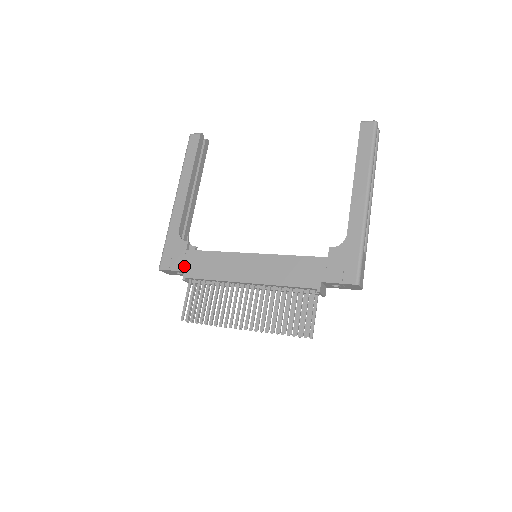
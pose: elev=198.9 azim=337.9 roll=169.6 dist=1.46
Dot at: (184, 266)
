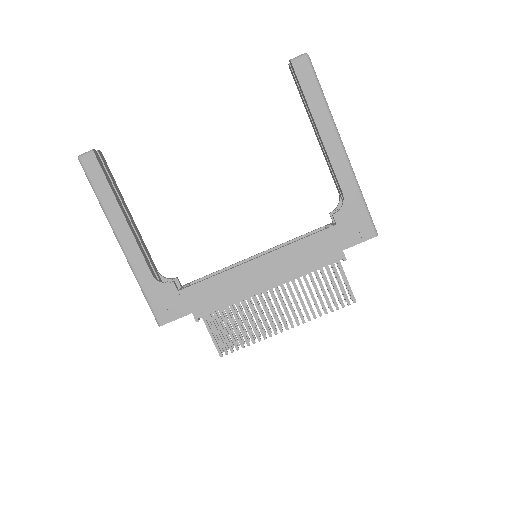
Dot at: (188, 308)
